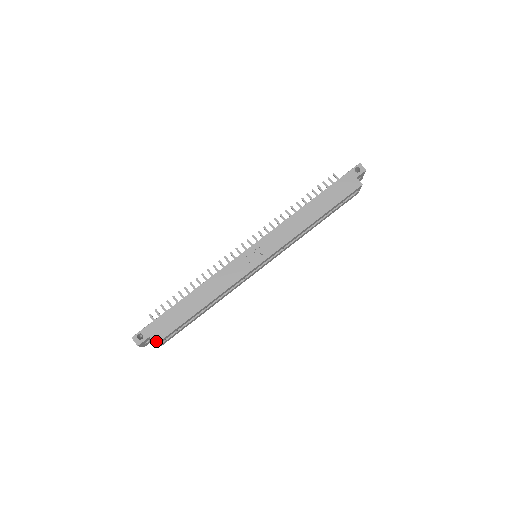
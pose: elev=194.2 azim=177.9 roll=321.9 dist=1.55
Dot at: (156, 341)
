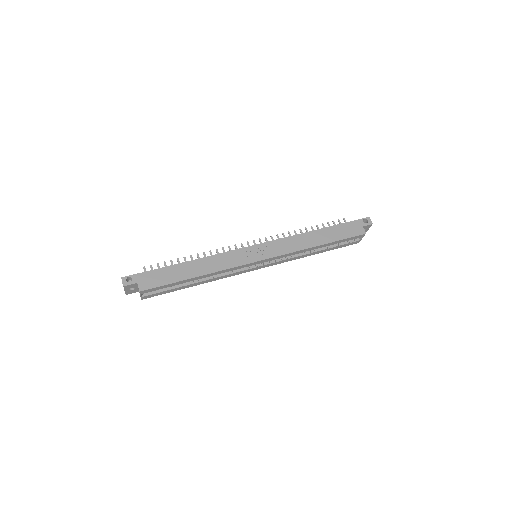
Dot at: (142, 289)
